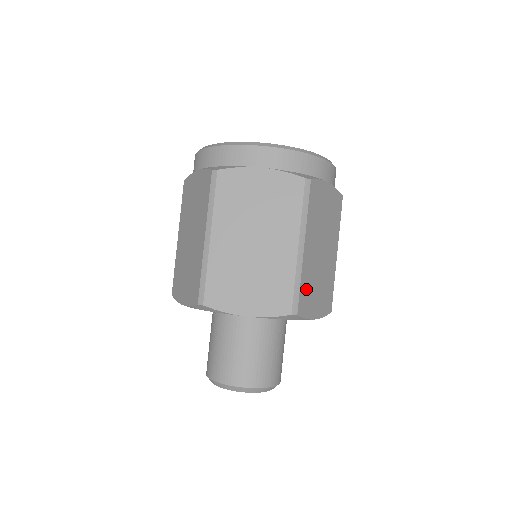
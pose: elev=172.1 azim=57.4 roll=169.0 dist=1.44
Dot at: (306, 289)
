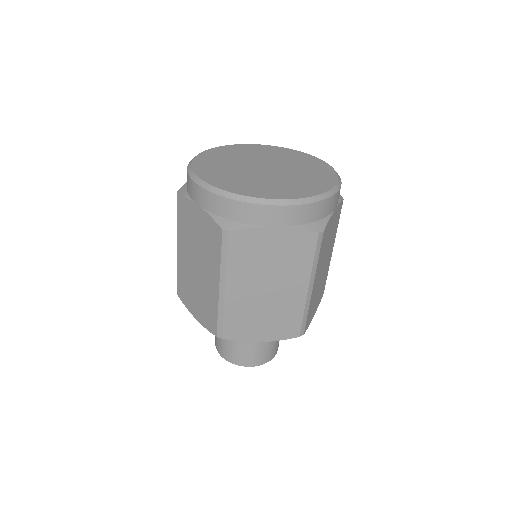
Dot at: (237, 320)
